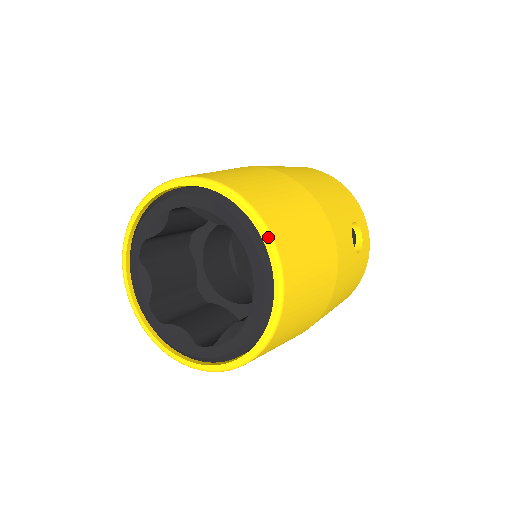
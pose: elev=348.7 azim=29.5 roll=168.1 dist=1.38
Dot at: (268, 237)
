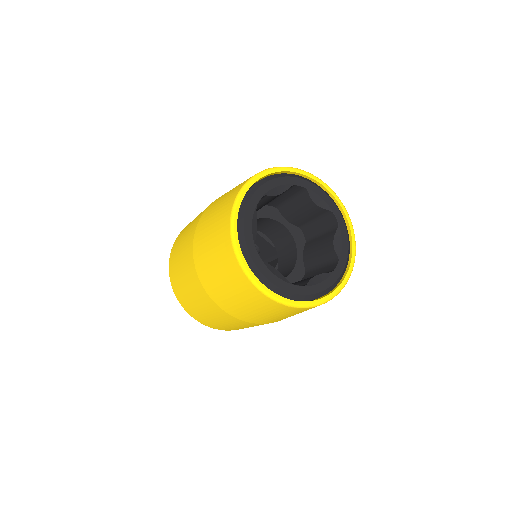
Dot at: (312, 174)
